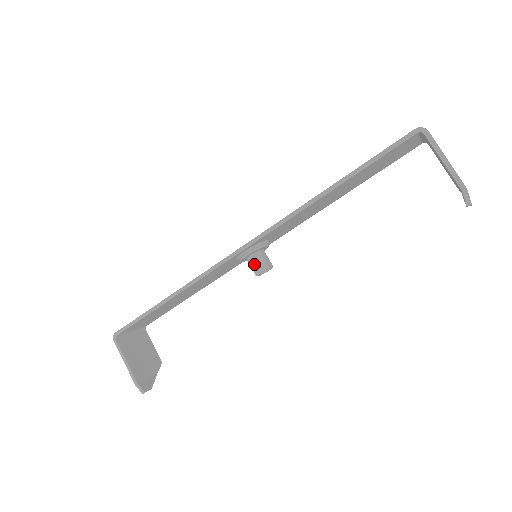
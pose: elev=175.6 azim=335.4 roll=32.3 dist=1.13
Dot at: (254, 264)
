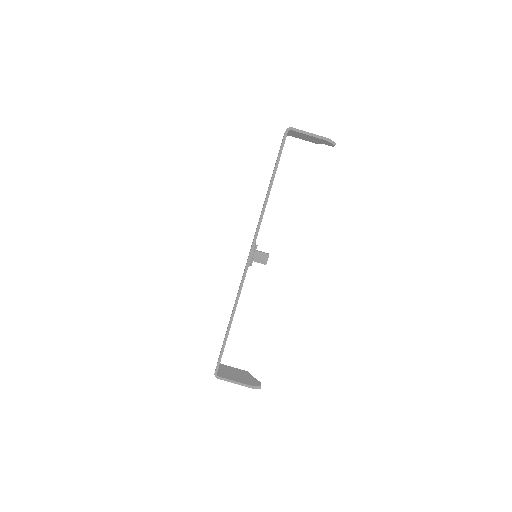
Dot at: (260, 260)
